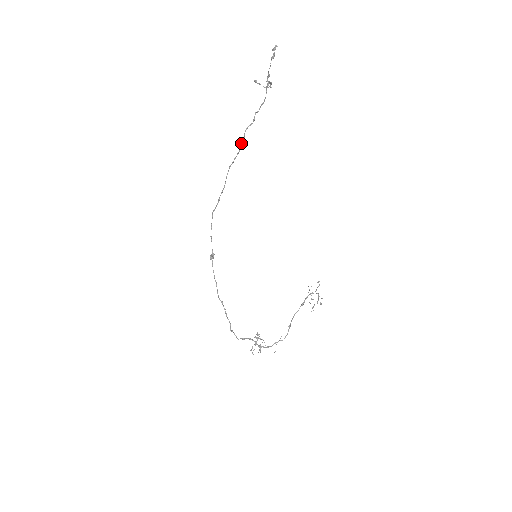
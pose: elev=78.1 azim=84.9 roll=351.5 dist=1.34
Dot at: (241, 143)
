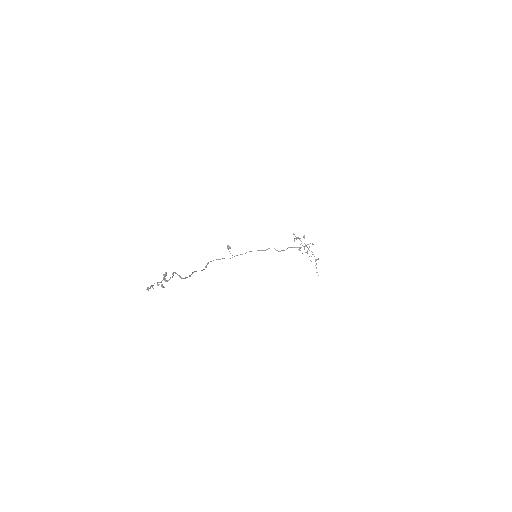
Dot at: (187, 277)
